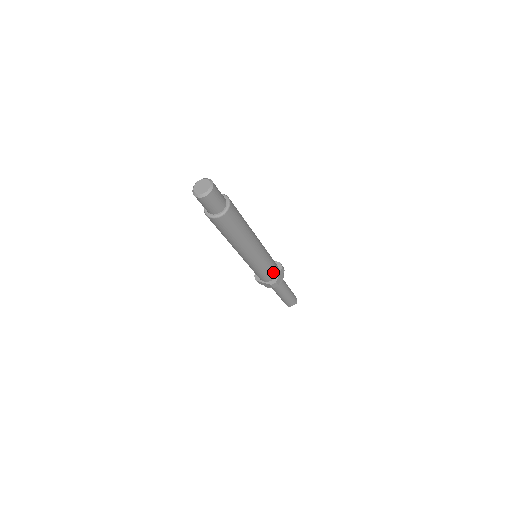
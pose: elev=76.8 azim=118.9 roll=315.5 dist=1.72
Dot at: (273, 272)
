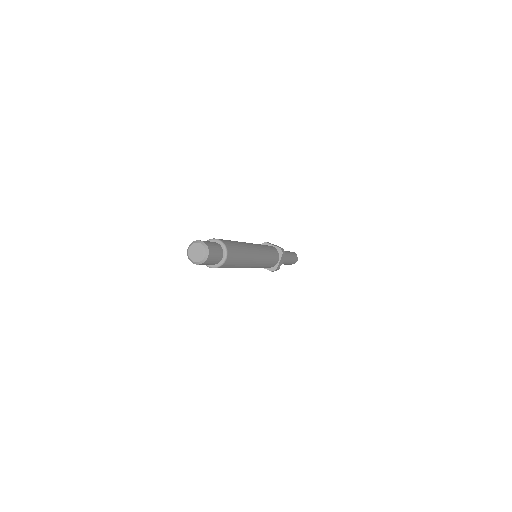
Dot at: (273, 263)
